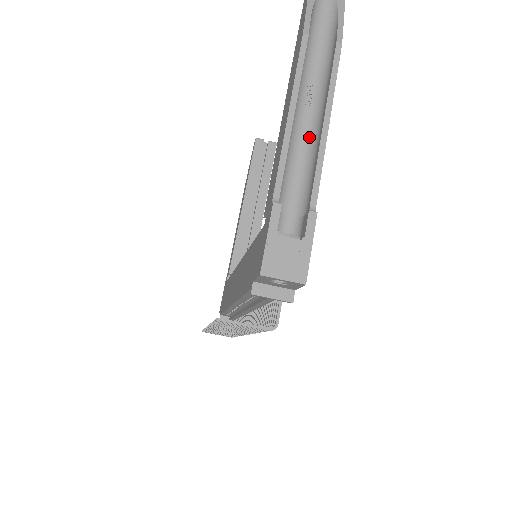
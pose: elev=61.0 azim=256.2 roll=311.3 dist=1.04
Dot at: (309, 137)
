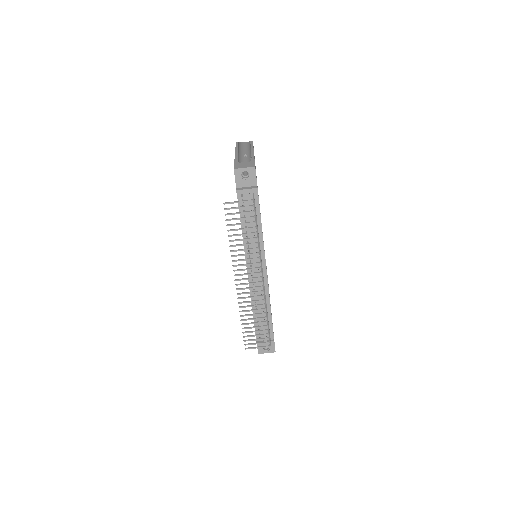
Dot at: (248, 160)
